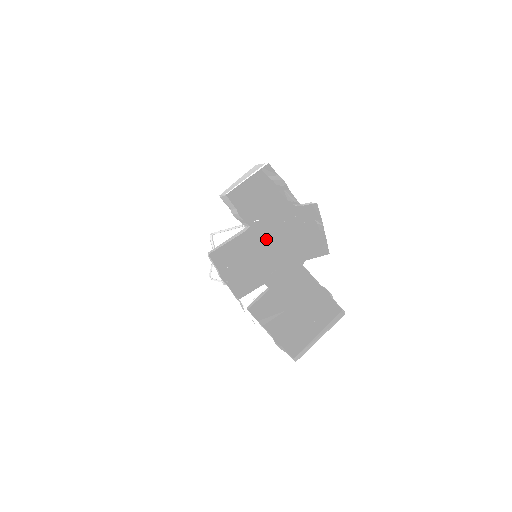
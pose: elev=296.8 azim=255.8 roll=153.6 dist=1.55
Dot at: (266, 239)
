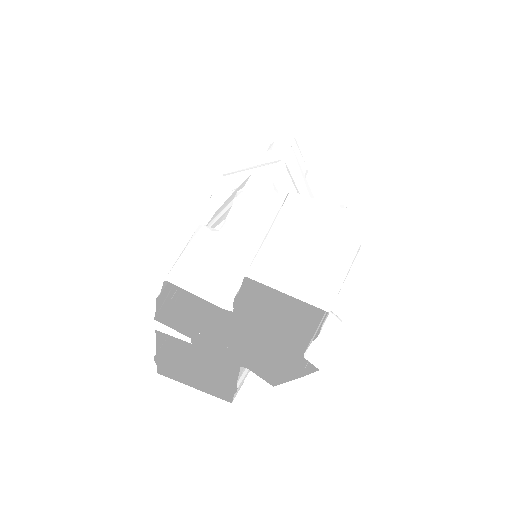
Dot at: occluded
